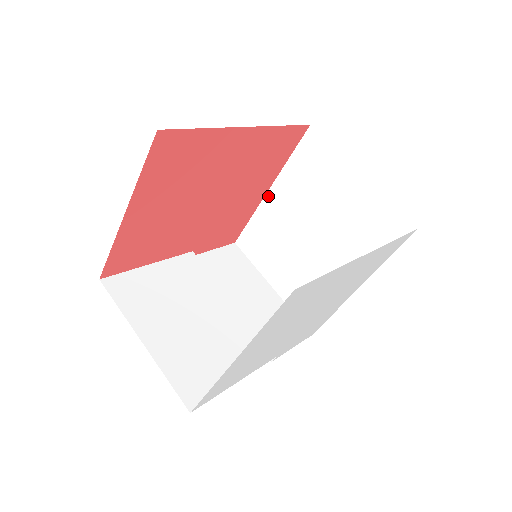
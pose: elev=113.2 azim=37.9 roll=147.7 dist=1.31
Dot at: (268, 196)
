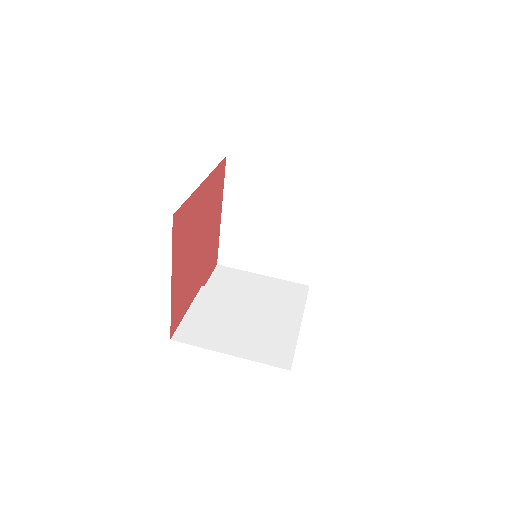
Dot at: (223, 218)
